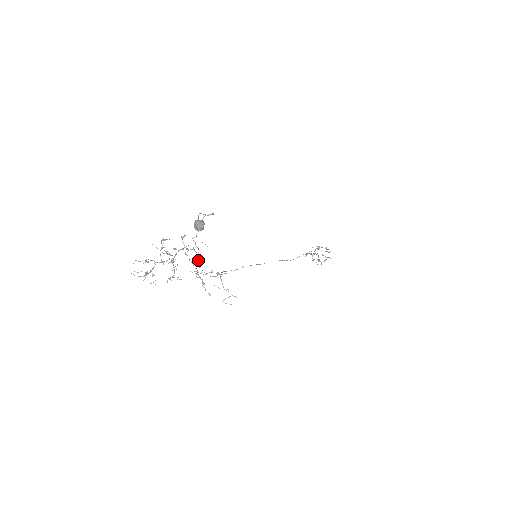
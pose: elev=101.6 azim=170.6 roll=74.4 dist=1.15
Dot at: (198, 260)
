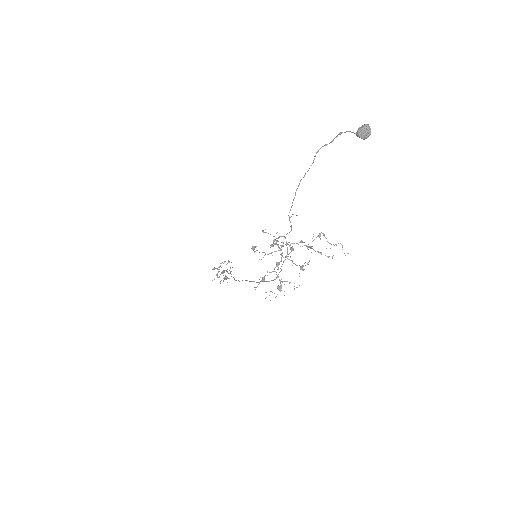
Dot at: (287, 247)
